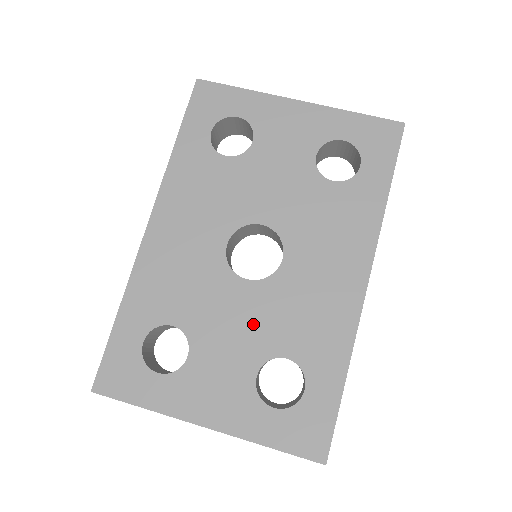
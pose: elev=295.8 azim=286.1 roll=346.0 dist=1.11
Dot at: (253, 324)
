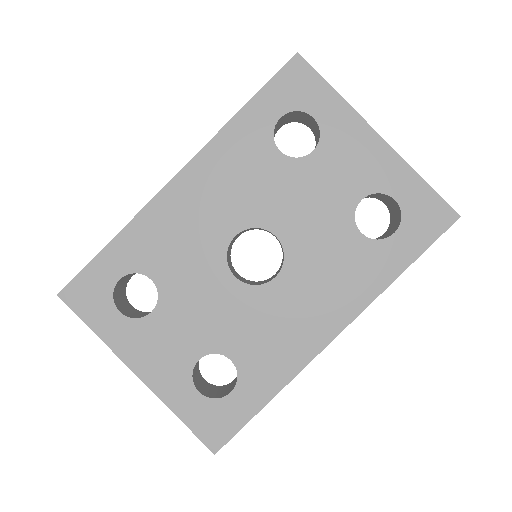
Dot at: (219, 317)
